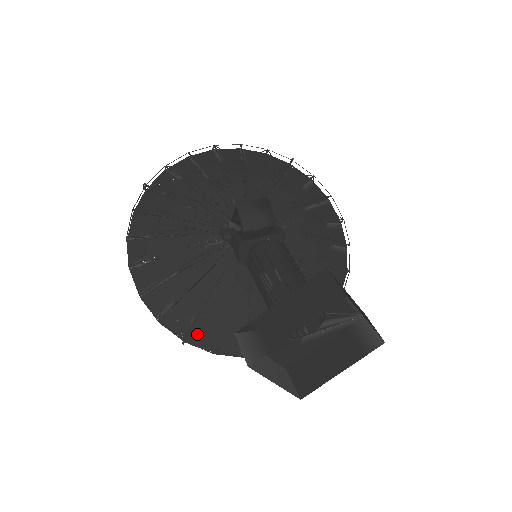
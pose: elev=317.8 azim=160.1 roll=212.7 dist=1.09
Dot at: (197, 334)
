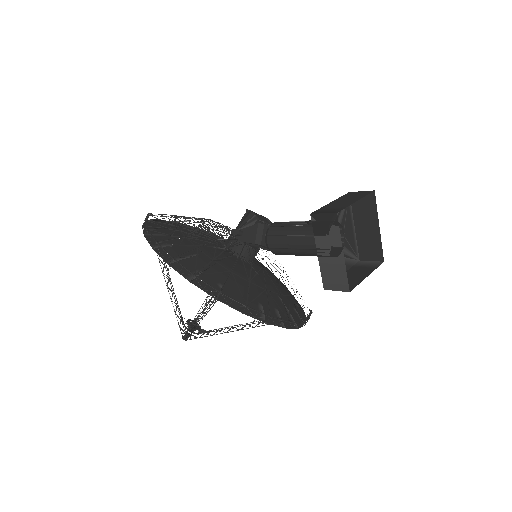
Dot at: occluded
